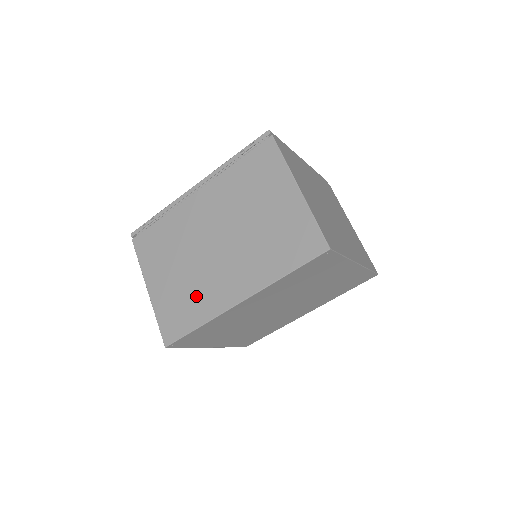
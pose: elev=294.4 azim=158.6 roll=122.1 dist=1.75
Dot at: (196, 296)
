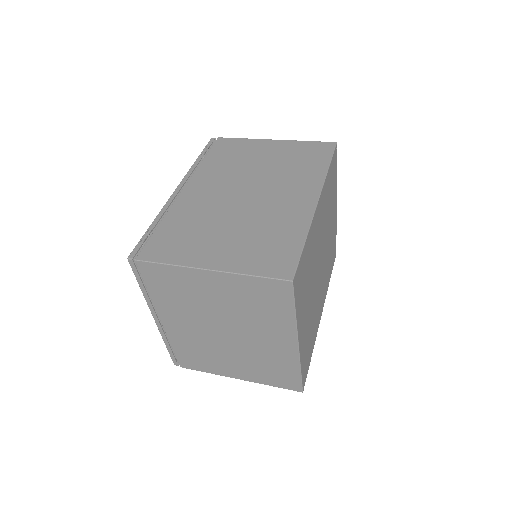
Dot at: (273, 228)
